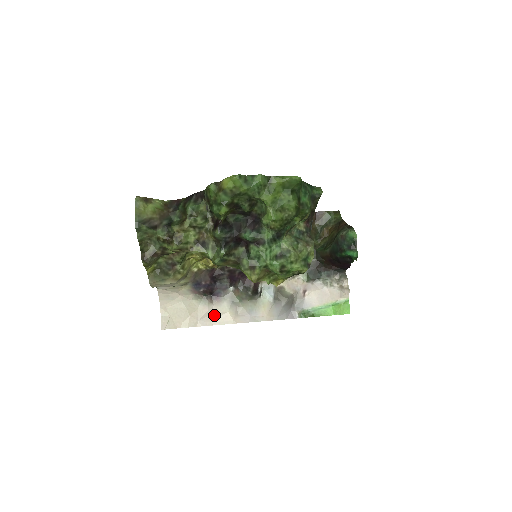
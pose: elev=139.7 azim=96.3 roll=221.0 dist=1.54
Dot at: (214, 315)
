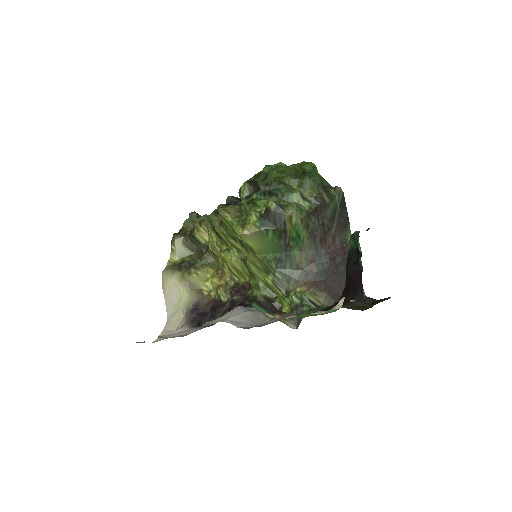
Dot at: (178, 334)
